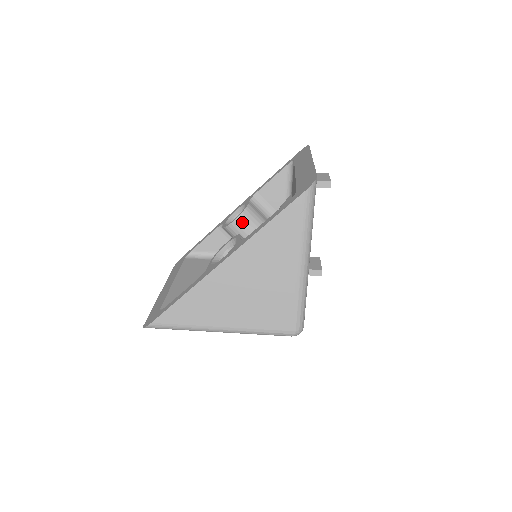
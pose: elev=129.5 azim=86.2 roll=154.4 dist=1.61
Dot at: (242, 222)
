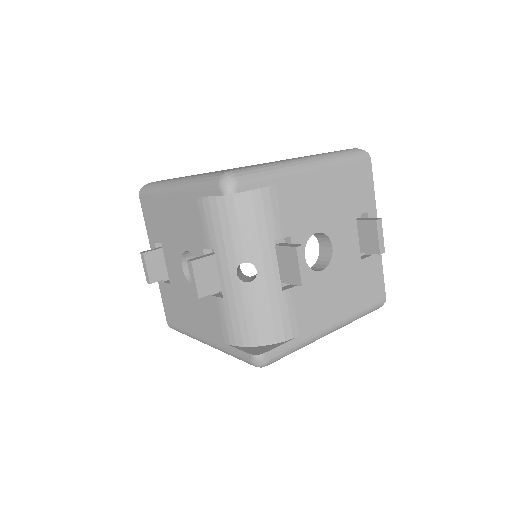
Dot at: occluded
